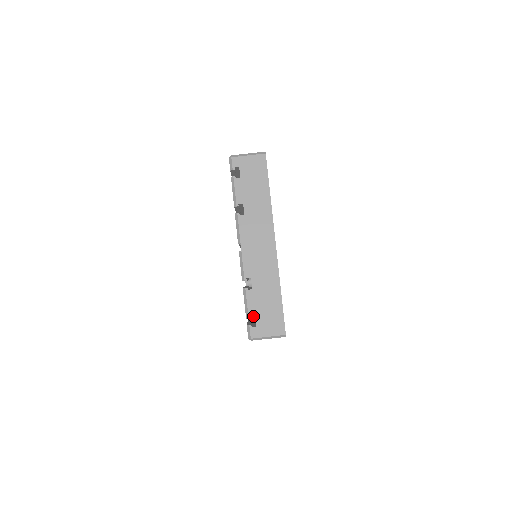
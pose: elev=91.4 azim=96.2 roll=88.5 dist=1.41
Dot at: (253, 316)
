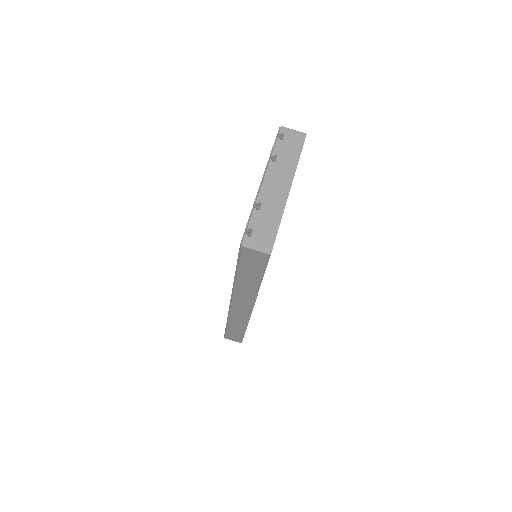
Dot at: occluded
